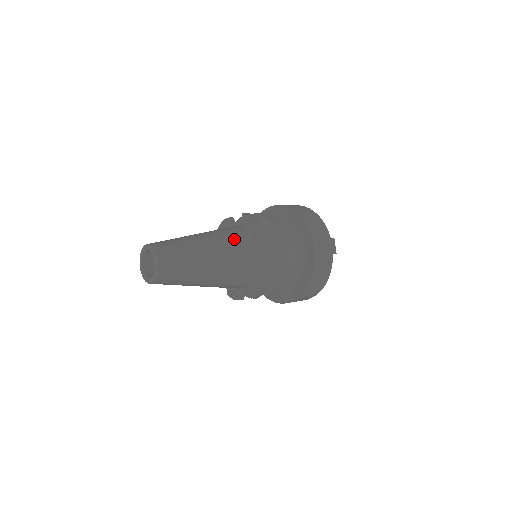
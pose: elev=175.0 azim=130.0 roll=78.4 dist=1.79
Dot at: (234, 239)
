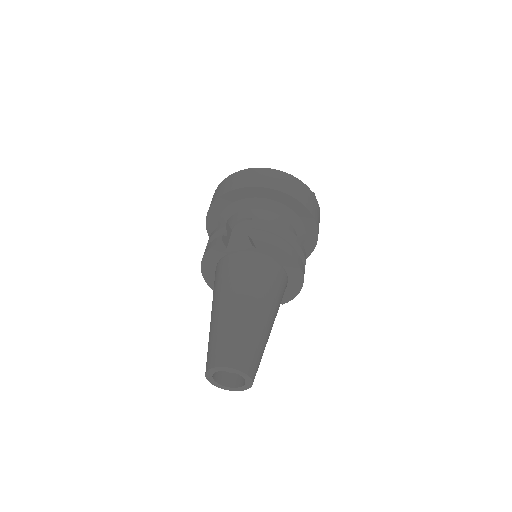
Dot at: (269, 280)
